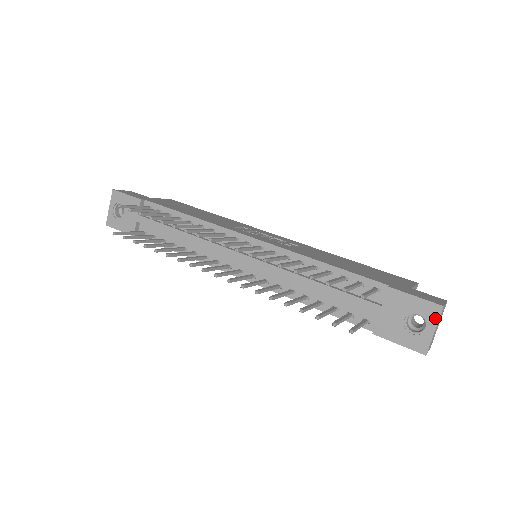
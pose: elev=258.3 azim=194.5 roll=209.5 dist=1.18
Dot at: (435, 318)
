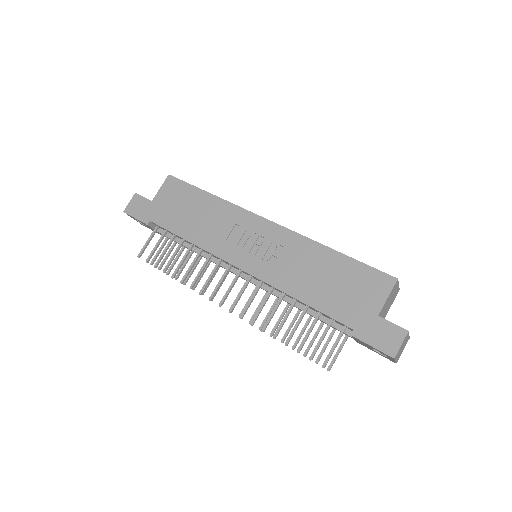
Dot at: (392, 359)
